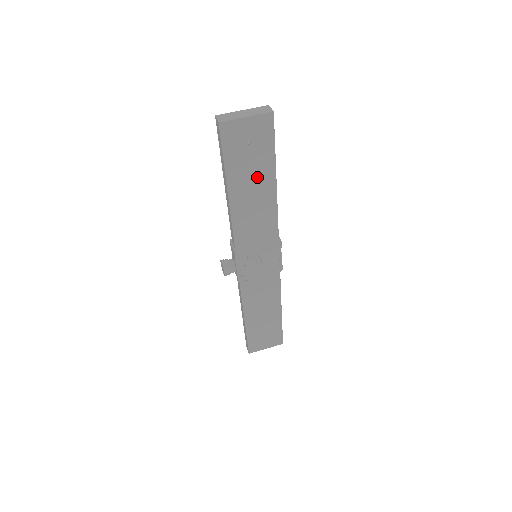
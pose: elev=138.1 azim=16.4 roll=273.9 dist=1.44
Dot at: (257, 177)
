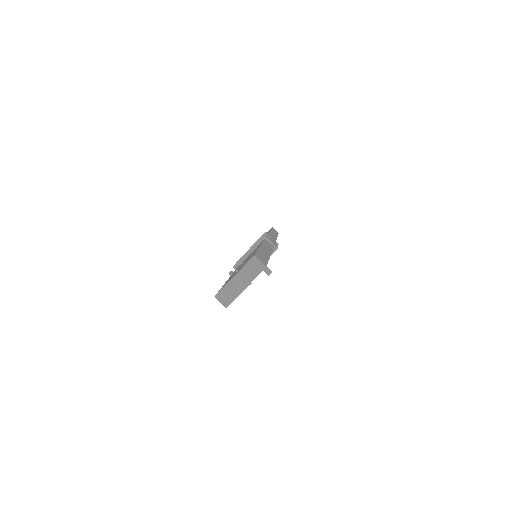
Dot at: occluded
